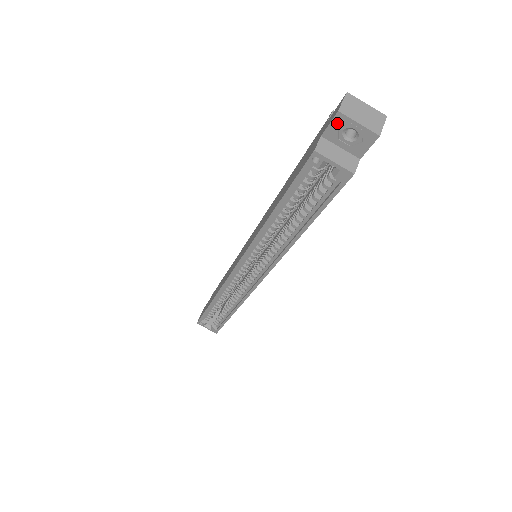
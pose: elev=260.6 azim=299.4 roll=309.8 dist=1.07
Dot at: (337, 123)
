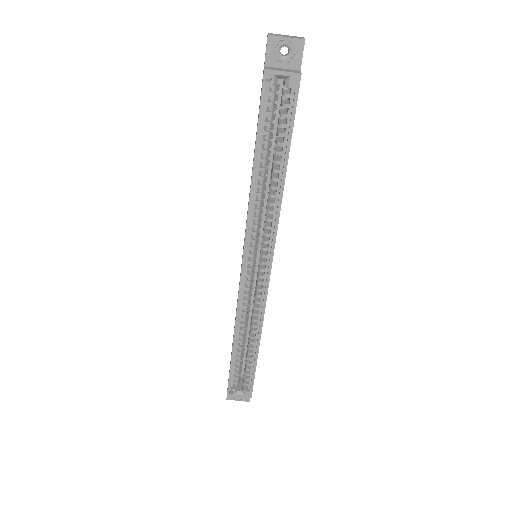
Dot at: (271, 46)
